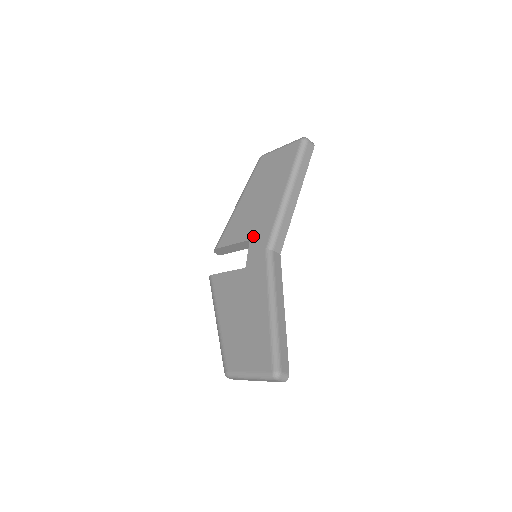
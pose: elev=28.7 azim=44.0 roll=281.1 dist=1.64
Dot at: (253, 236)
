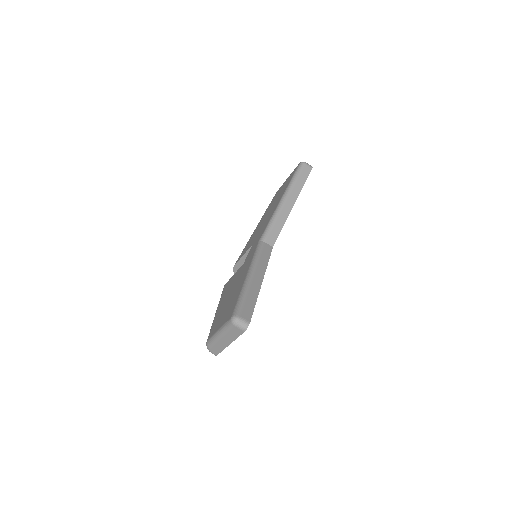
Dot at: (255, 240)
